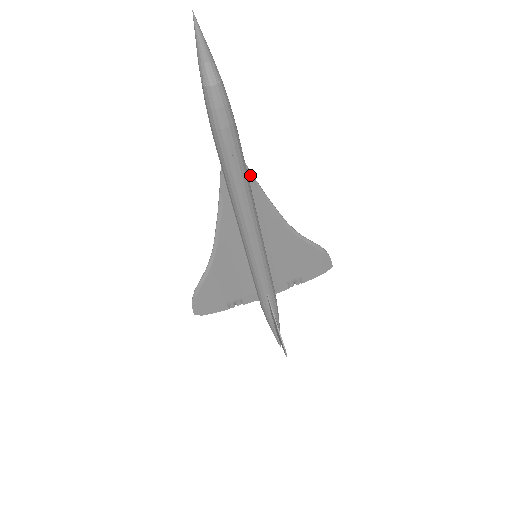
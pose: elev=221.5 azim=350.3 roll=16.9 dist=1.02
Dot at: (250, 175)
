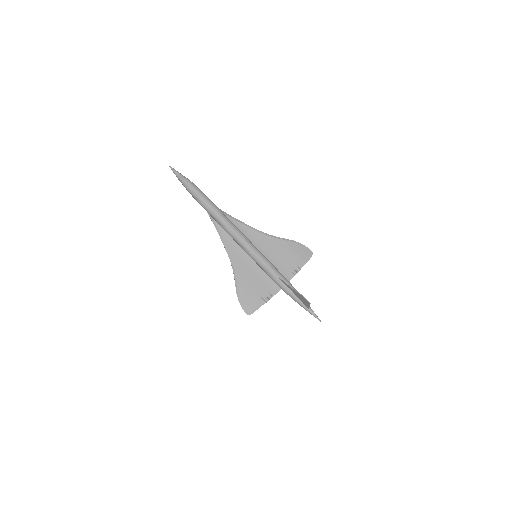
Dot at: (223, 212)
